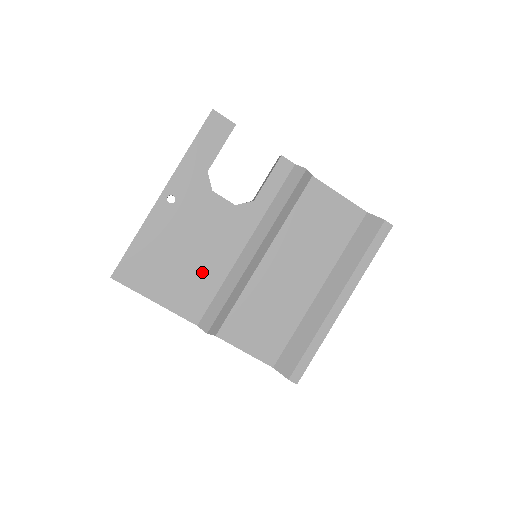
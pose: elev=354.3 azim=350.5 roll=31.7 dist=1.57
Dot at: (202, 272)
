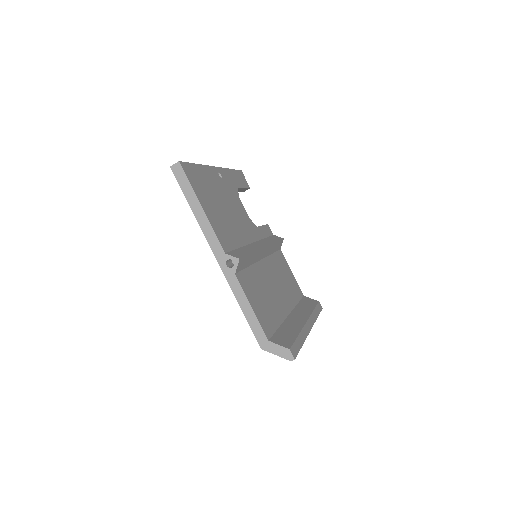
Dot at: (231, 227)
